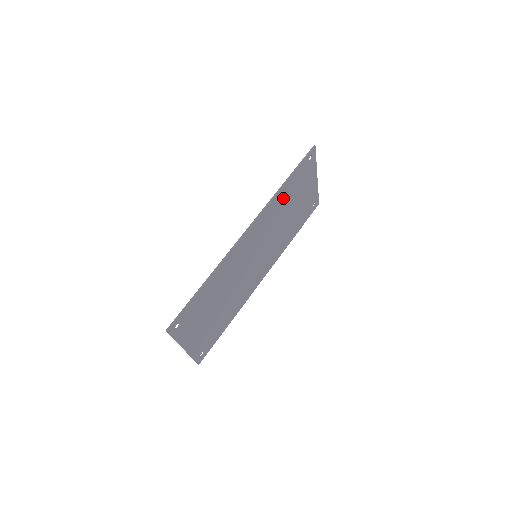
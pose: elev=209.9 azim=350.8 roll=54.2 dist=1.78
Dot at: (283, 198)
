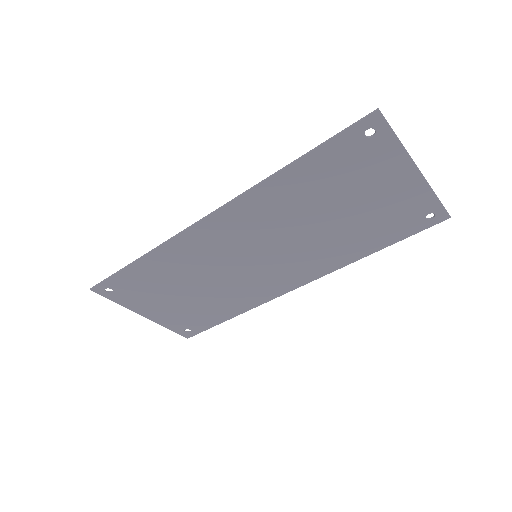
Dot at: (296, 189)
